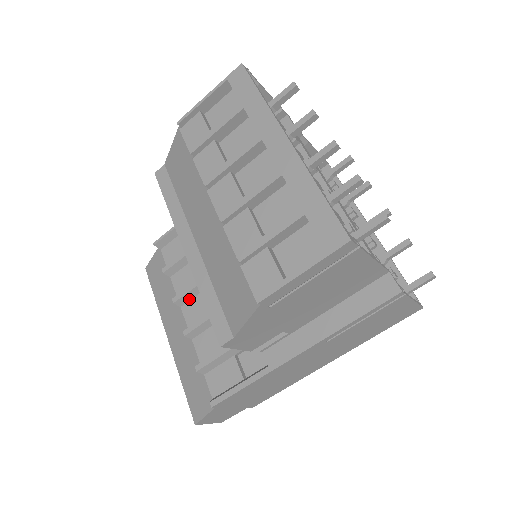
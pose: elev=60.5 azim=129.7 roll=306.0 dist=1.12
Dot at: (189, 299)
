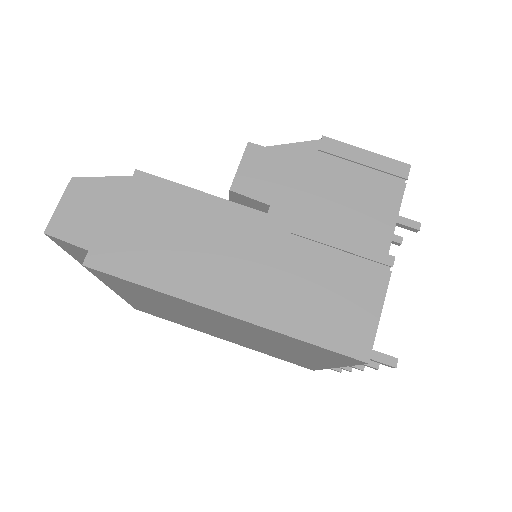
Dot at: occluded
